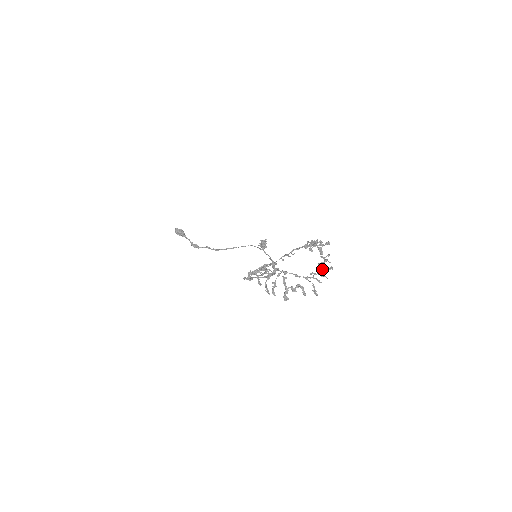
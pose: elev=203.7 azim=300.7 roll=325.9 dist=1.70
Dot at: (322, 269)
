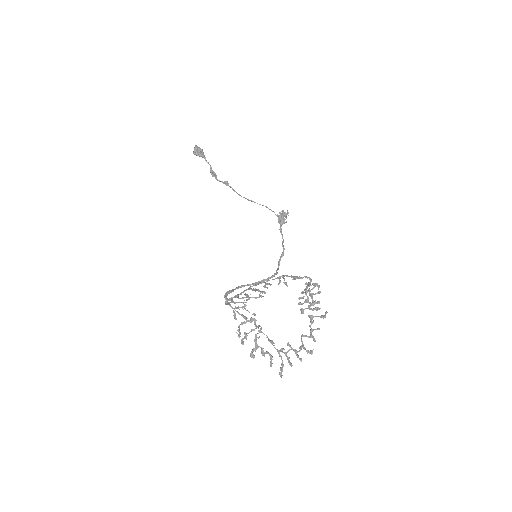
Dot at: (301, 347)
